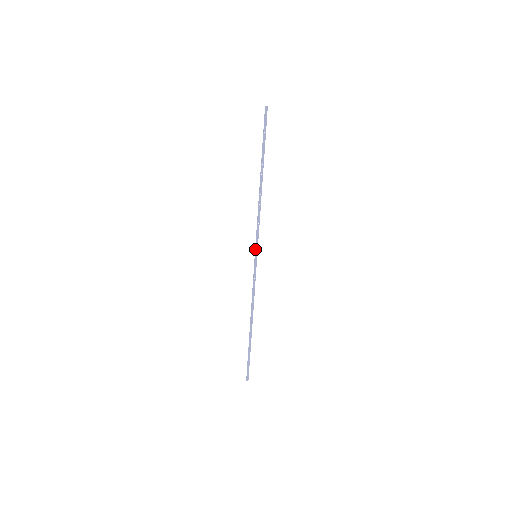
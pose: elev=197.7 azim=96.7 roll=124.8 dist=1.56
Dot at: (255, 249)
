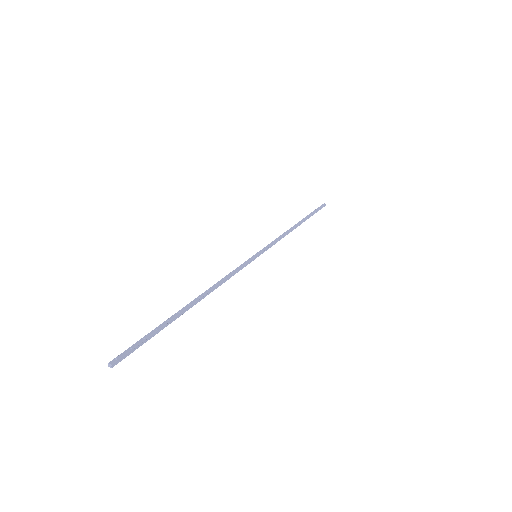
Dot at: (249, 260)
